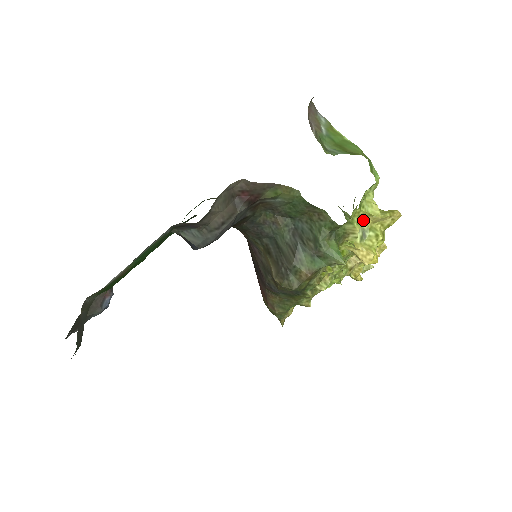
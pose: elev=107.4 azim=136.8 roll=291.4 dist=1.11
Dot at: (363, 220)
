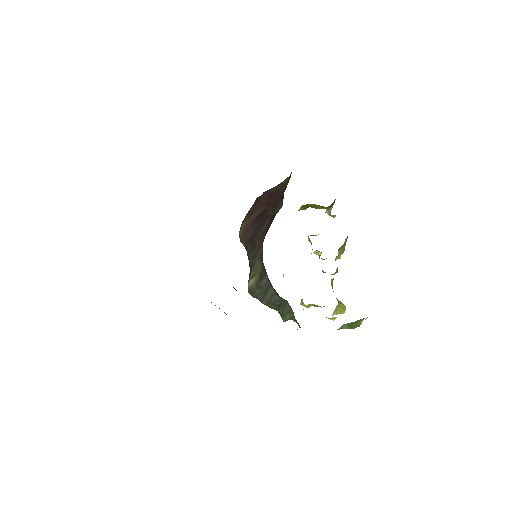
Dot at: occluded
